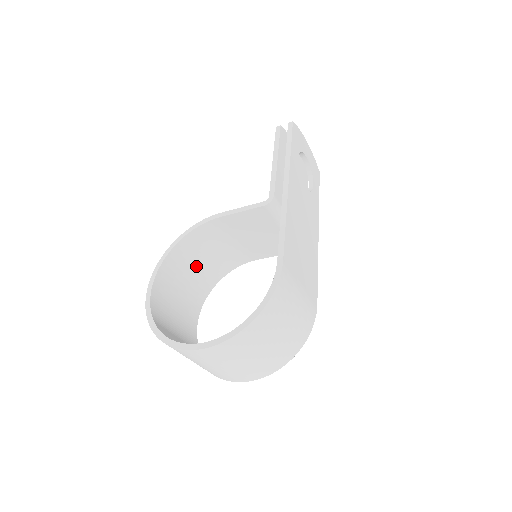
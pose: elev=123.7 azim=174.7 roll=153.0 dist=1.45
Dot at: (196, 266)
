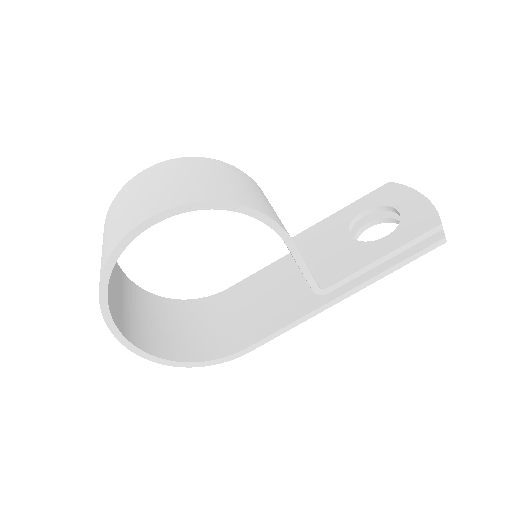
Dot at: occluded
